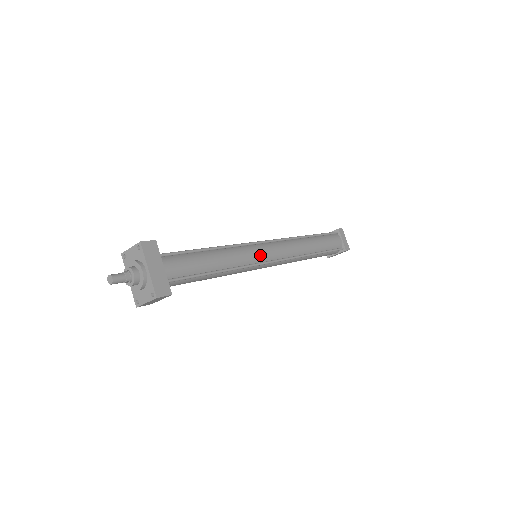
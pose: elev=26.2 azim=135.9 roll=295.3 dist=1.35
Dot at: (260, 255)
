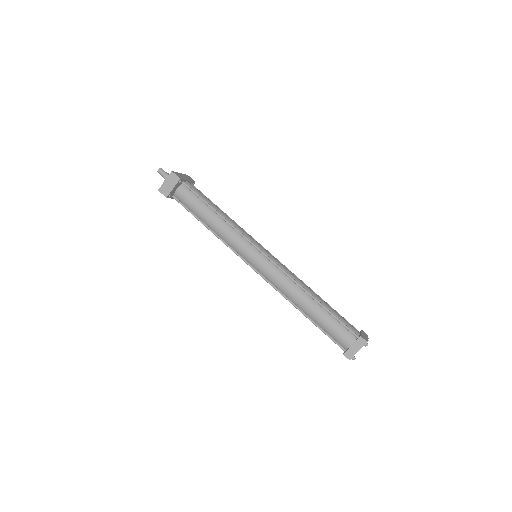
Dot at: (257, 243)
